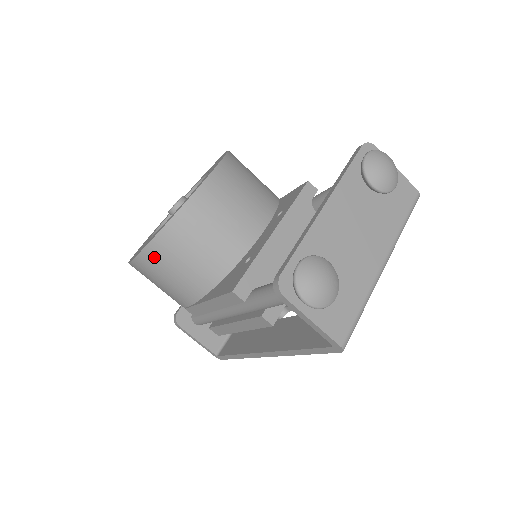
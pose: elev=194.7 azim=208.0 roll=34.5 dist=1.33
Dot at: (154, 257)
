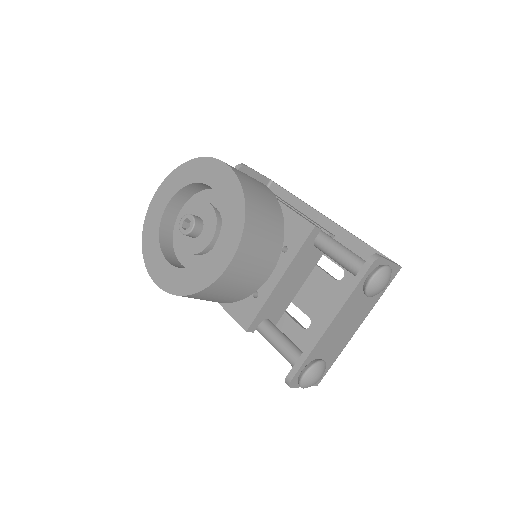
Dot at: occluded
